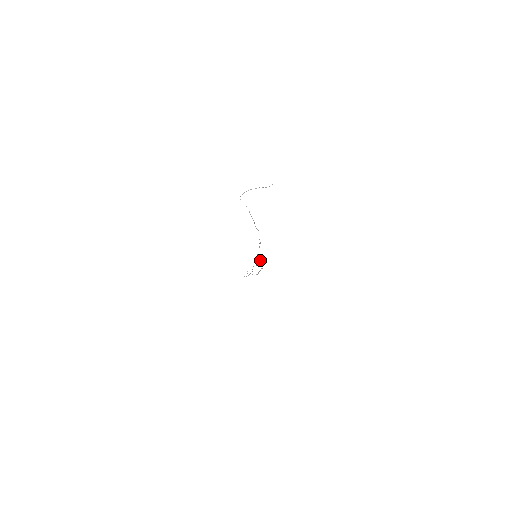
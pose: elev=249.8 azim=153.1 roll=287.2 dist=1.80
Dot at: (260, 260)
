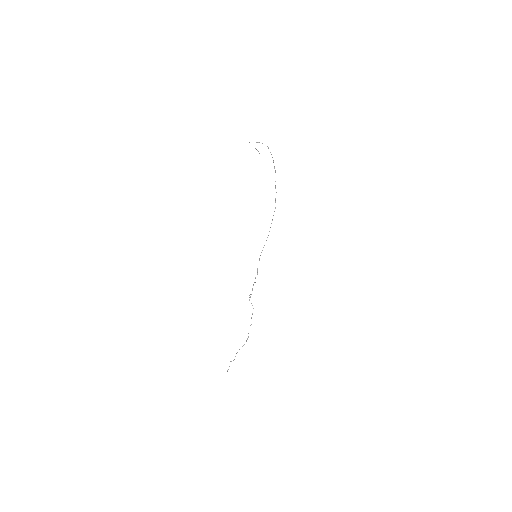
Dot at: occluded
